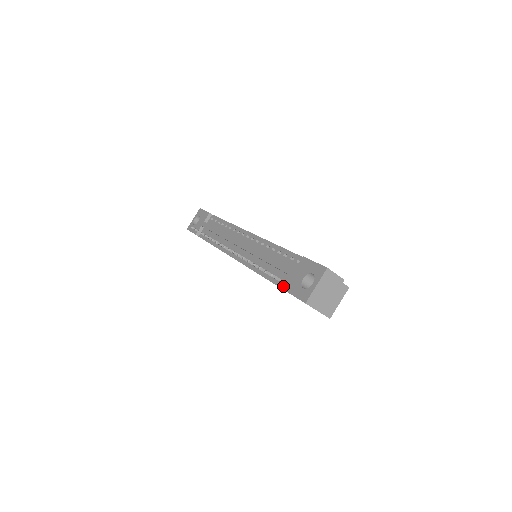
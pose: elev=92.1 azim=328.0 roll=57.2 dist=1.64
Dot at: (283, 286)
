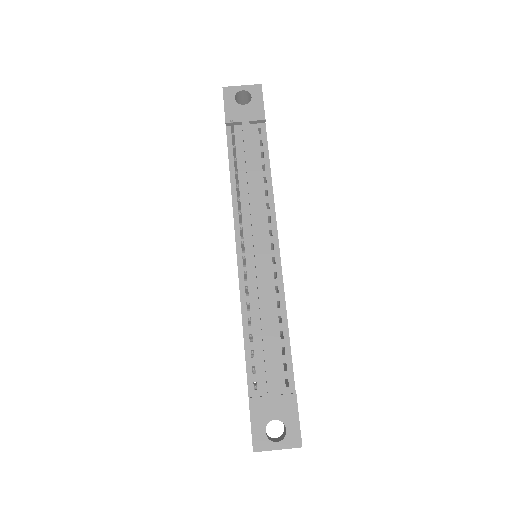
Dot at: (251, 386)
